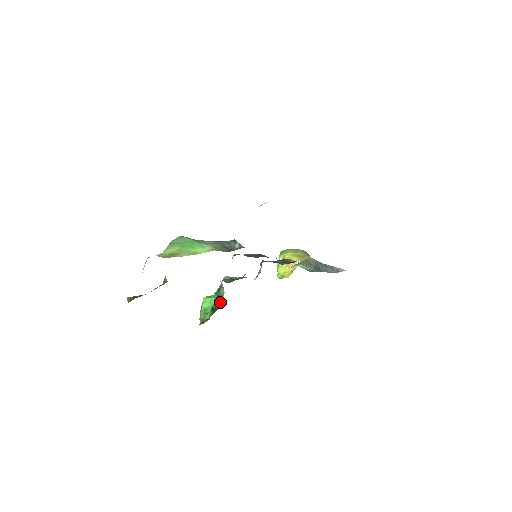
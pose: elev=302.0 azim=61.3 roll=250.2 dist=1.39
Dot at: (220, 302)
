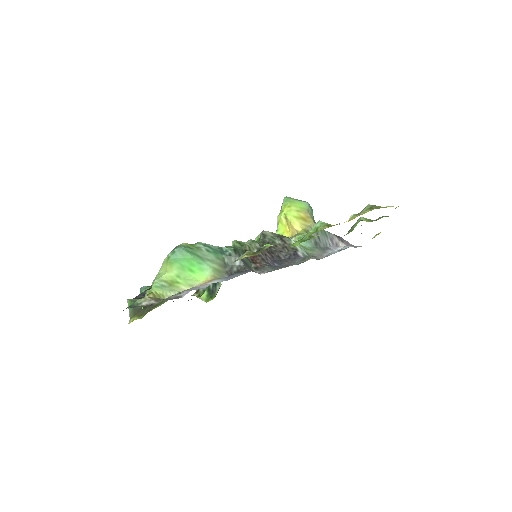
Dot at: (216, 289)
